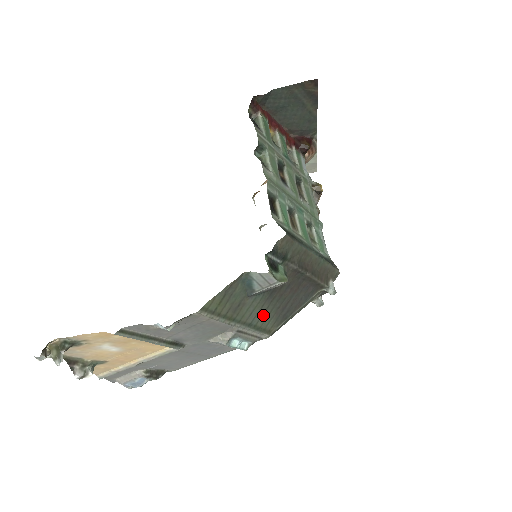
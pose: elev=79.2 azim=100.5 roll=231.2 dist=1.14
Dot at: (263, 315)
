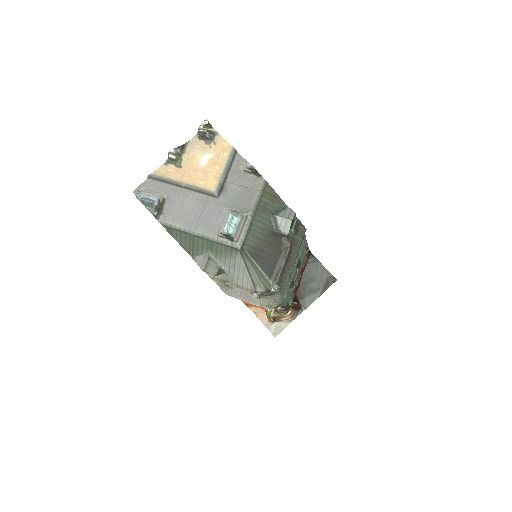
Dot at: (257, 233)
